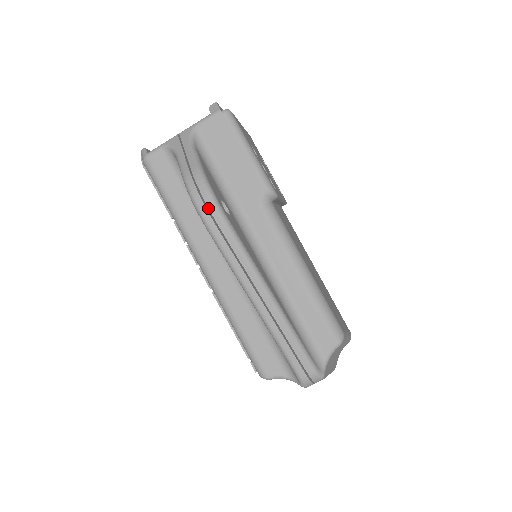
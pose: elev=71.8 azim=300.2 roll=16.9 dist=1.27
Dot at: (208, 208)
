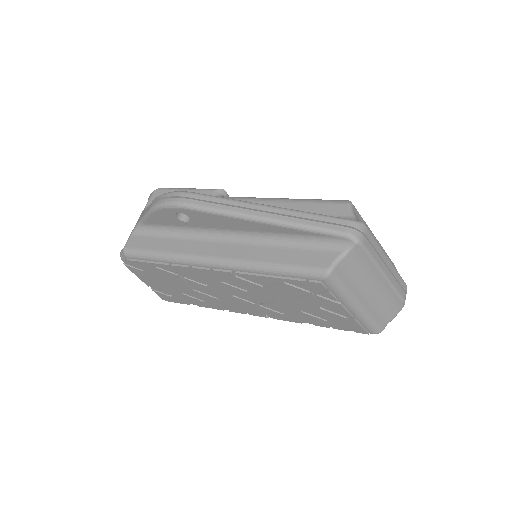
Dot at: occluded
